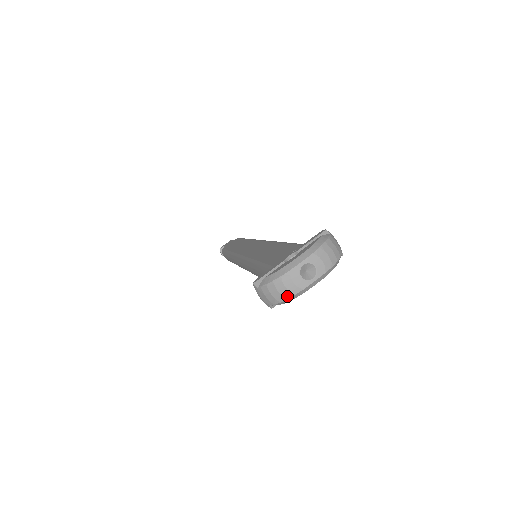
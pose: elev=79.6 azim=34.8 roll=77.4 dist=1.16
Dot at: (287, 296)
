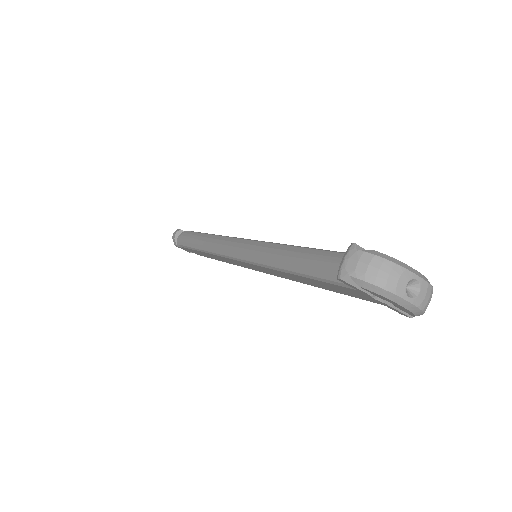
Dot at: (380, 283)
